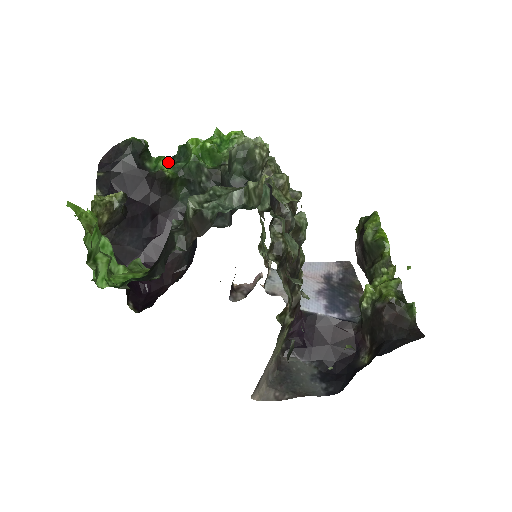
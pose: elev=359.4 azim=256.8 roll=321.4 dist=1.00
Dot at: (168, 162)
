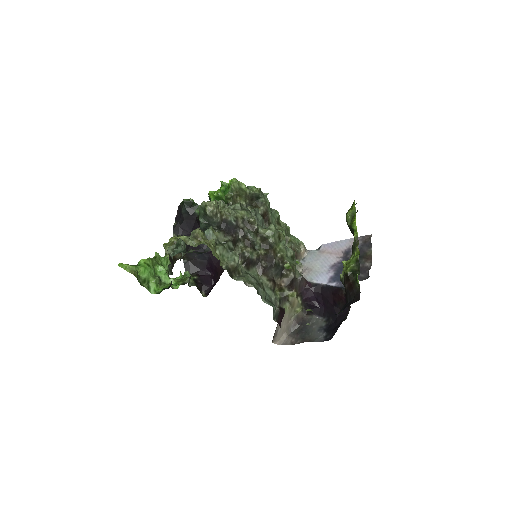
Dot at: occluded
